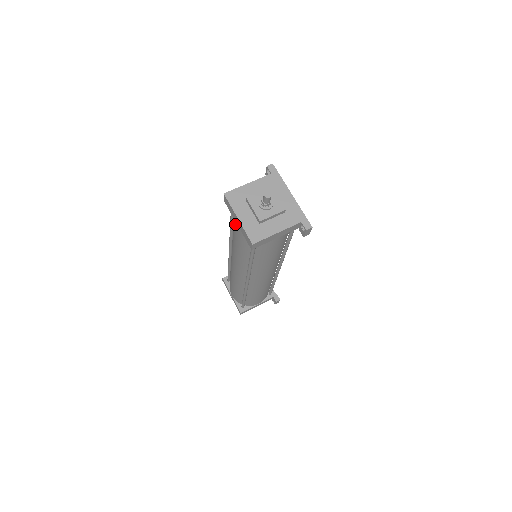
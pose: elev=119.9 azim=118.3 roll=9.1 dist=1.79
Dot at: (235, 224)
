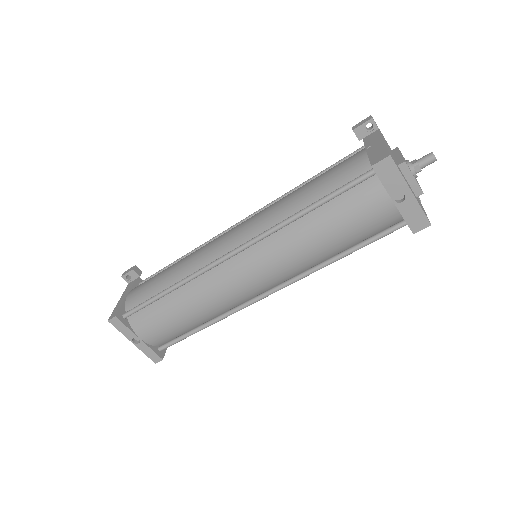
Dot at: (377, 202)
